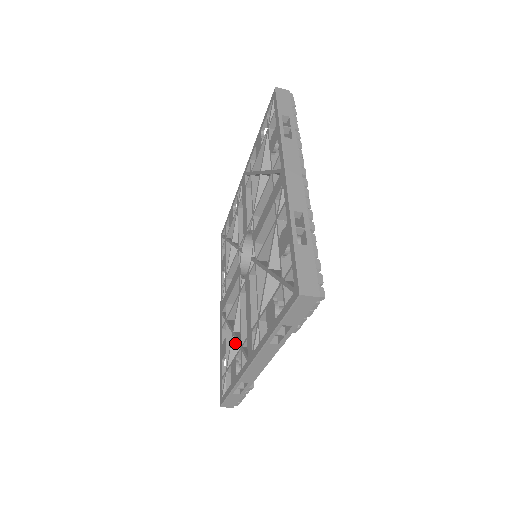
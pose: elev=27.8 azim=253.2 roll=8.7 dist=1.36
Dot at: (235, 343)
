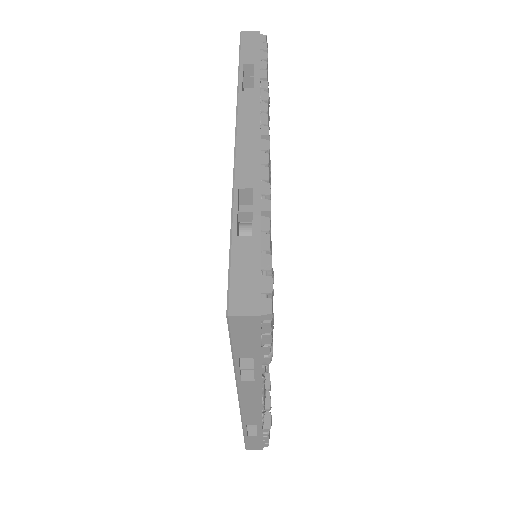
Dot at: occluded
